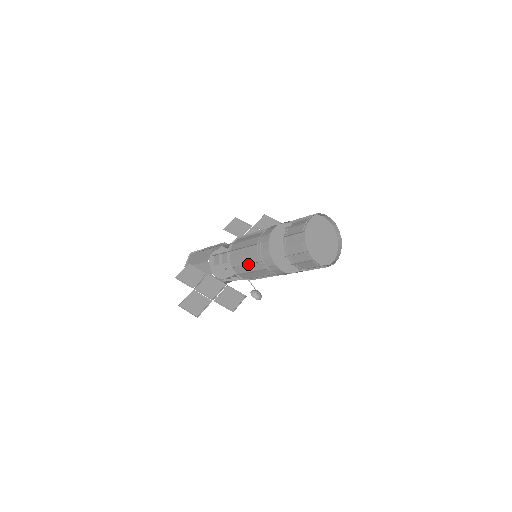
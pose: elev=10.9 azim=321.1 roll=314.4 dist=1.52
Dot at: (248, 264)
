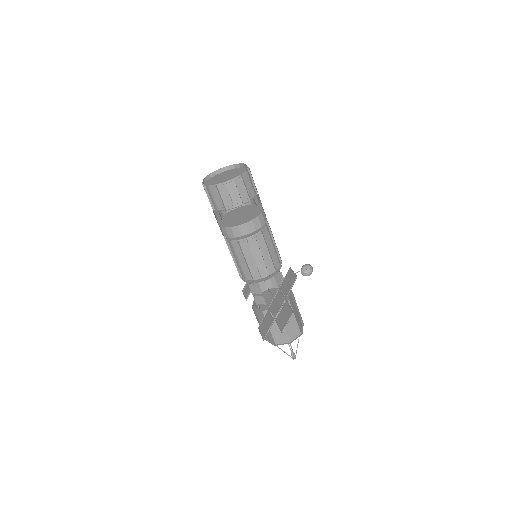
Dot at: (252, 256)
